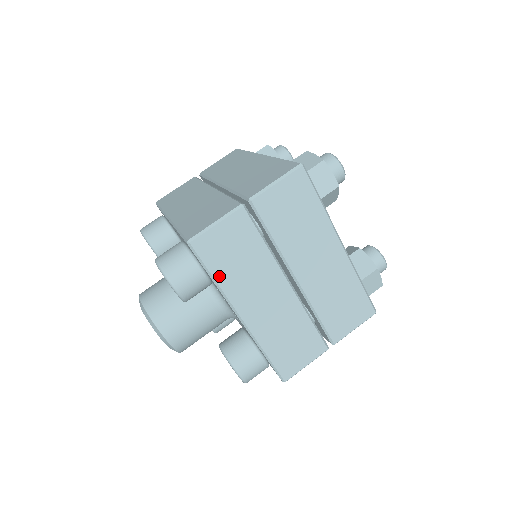
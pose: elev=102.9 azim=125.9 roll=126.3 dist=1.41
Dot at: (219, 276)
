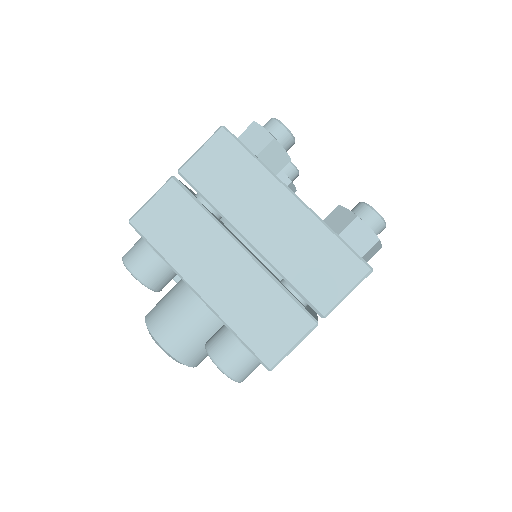
Dot at: (163, 249)
